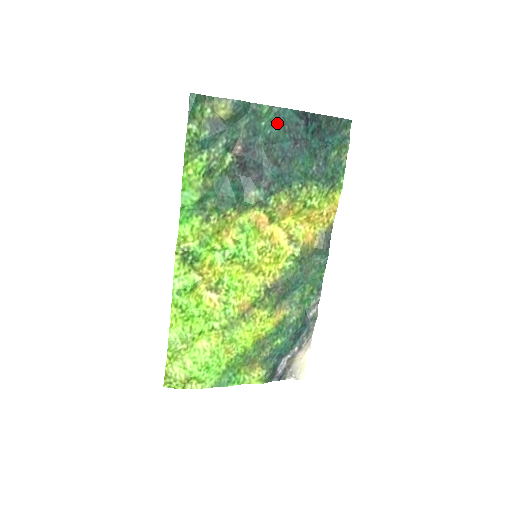
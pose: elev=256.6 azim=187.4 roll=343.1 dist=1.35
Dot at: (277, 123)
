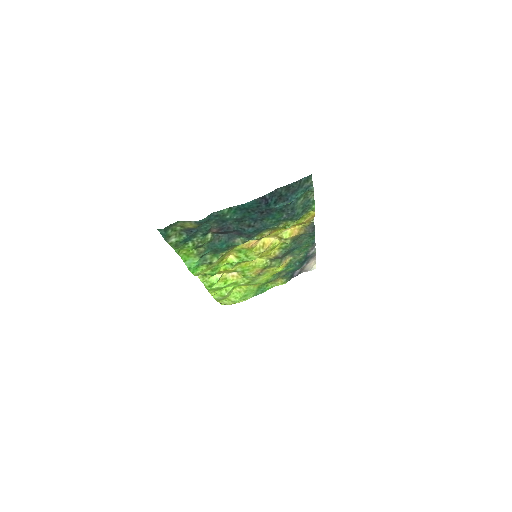
Dot at: (240, 211)
